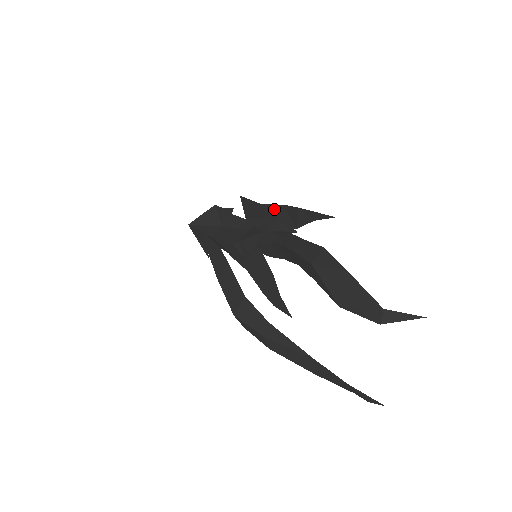
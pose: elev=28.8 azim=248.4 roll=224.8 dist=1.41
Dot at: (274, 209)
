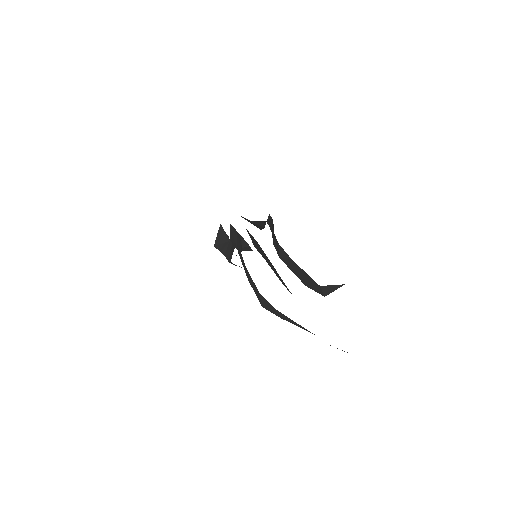
Dot at: occluded
